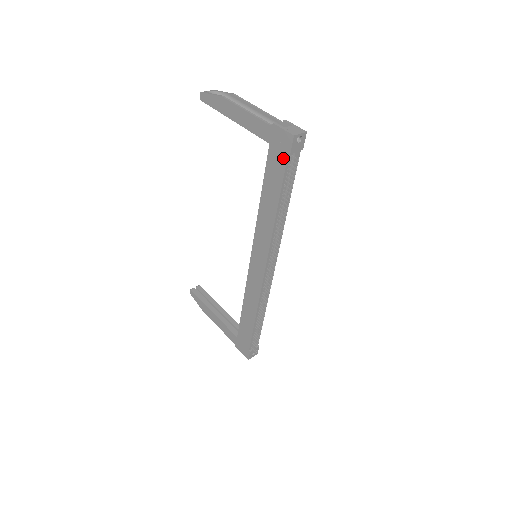
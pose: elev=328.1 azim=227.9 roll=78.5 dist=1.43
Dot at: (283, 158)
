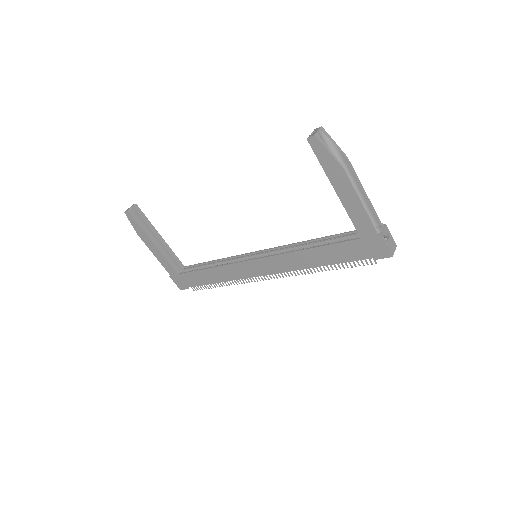
Dot at: (365, 255)
